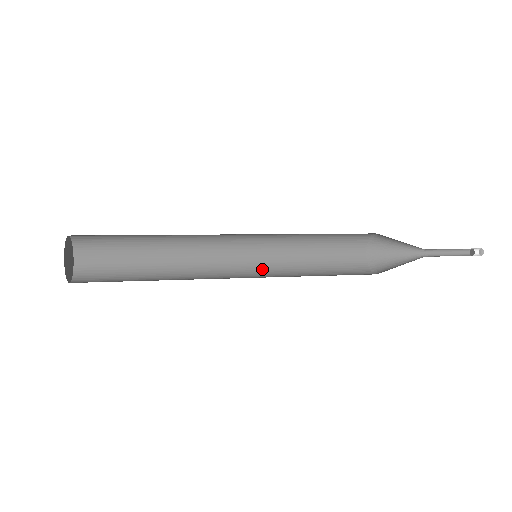
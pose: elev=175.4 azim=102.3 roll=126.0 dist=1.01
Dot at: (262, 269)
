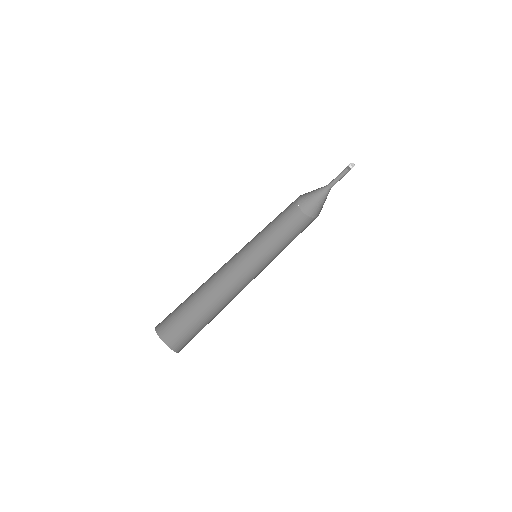
Dot at: (258, 259)
